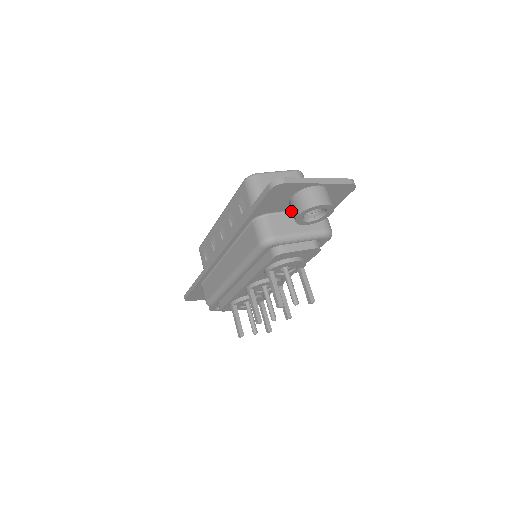
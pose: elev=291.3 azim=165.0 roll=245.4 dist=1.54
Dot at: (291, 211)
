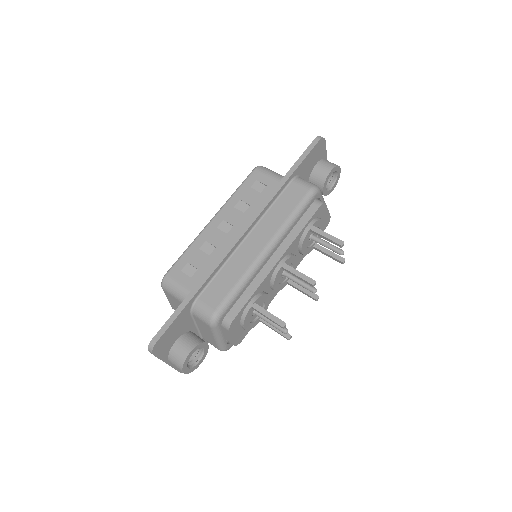
Dot at: occluded
